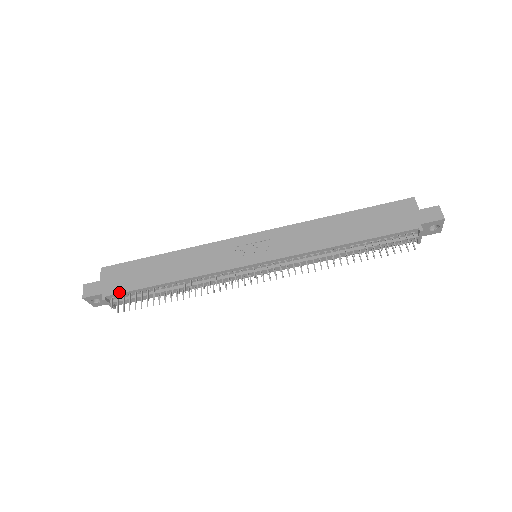
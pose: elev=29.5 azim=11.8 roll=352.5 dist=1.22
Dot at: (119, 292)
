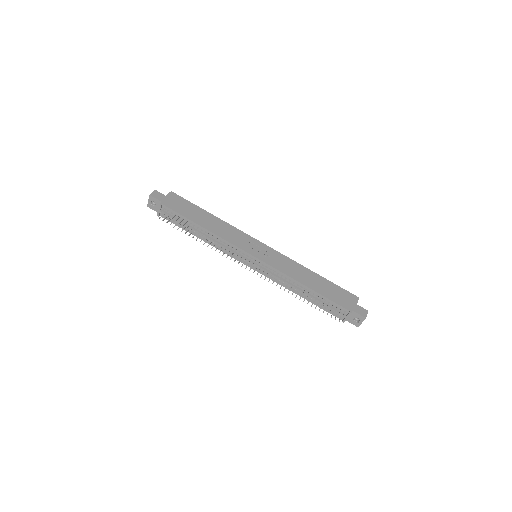
Dot at: (172, 209)
